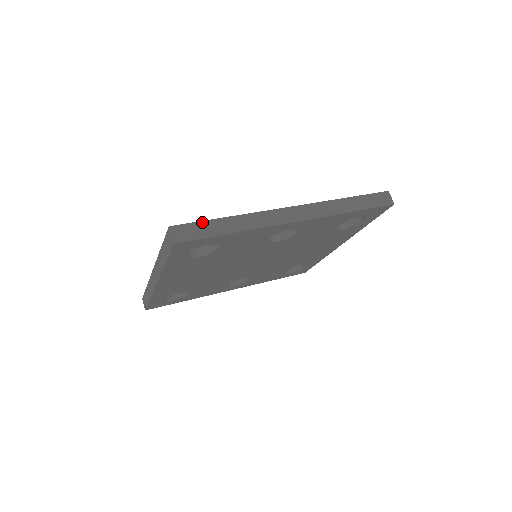
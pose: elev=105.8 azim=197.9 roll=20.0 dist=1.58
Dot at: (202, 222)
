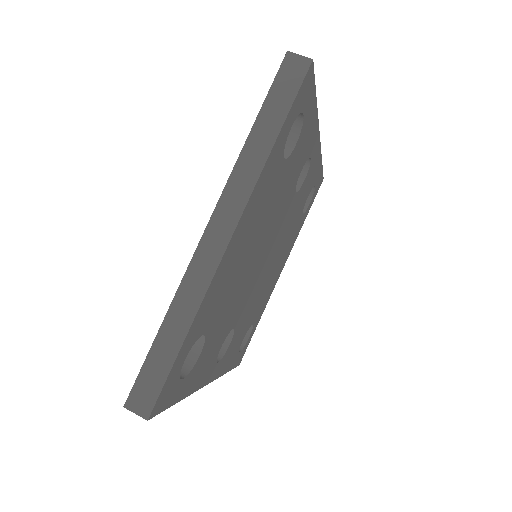
Dot at: occluded
